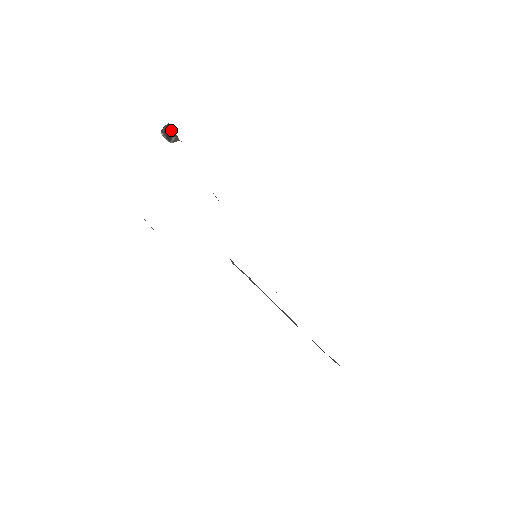
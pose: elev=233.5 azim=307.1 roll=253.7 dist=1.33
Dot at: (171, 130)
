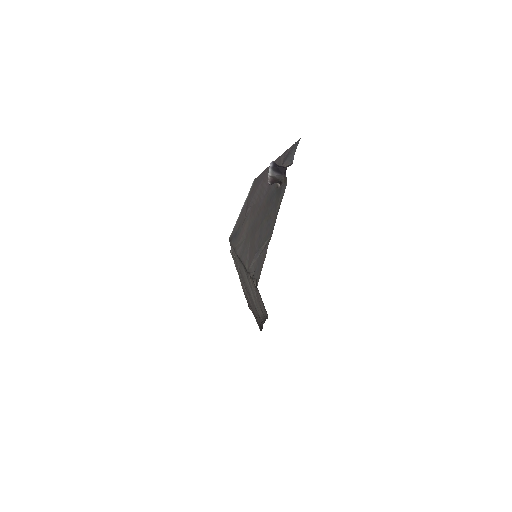
Dot at: (283, 182)
